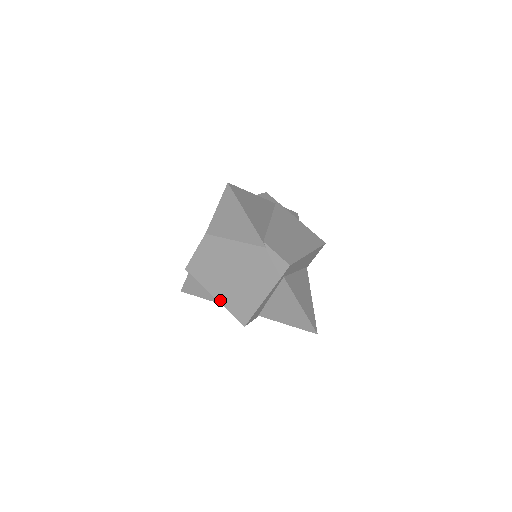
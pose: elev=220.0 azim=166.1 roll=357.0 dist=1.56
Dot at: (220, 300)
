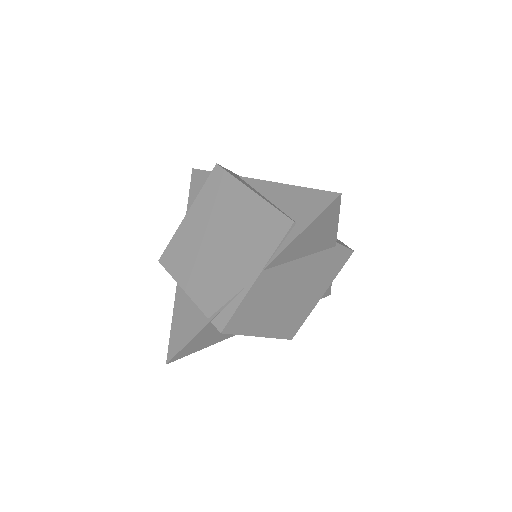
Dot at: (268, 335)
